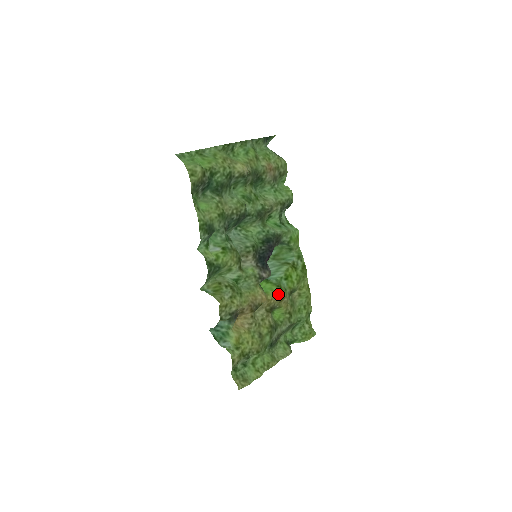
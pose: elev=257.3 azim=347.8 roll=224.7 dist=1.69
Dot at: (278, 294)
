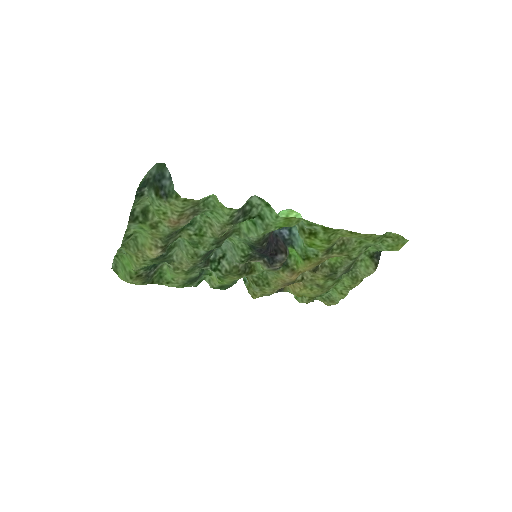
Dot at: (307, 267)
